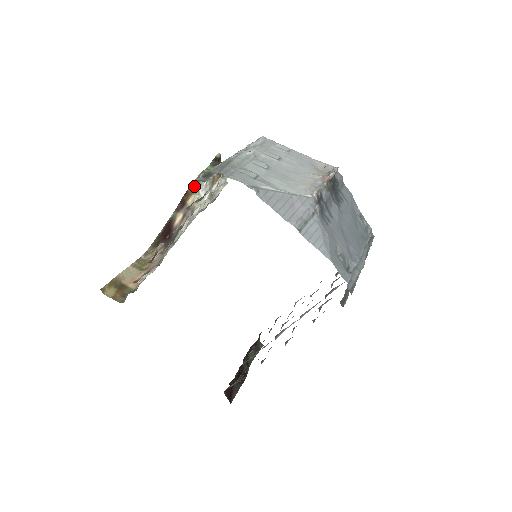
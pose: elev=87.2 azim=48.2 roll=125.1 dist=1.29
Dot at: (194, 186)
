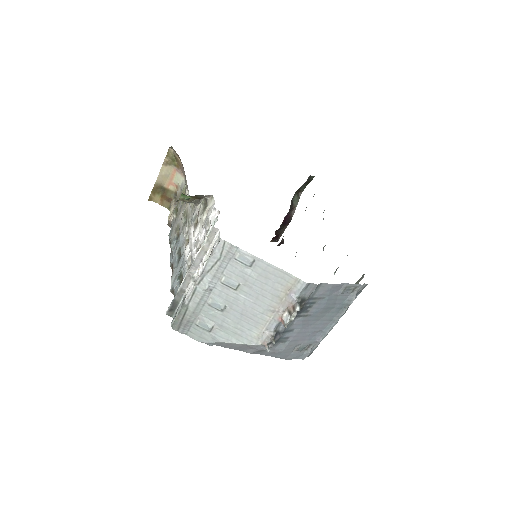
Dot at: occluded
